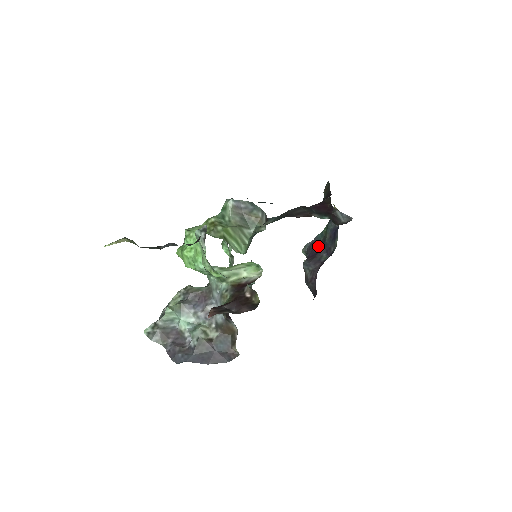
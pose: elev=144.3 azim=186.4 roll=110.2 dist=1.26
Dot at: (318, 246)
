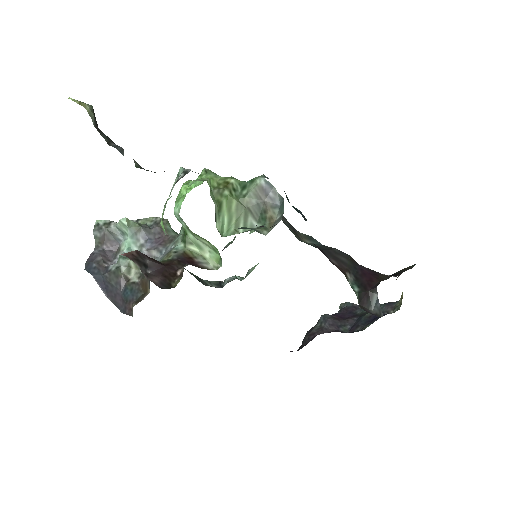
Dot at: (355, 314)
